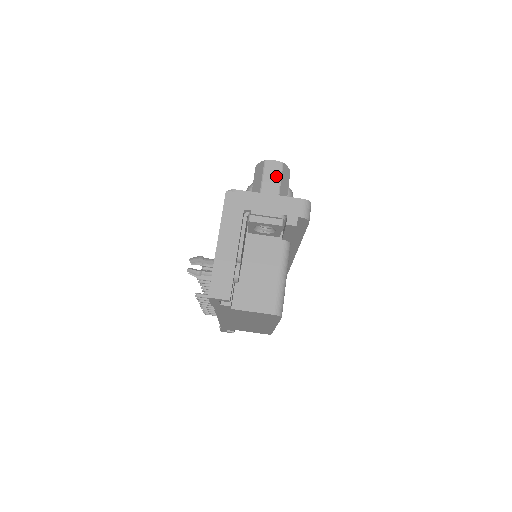
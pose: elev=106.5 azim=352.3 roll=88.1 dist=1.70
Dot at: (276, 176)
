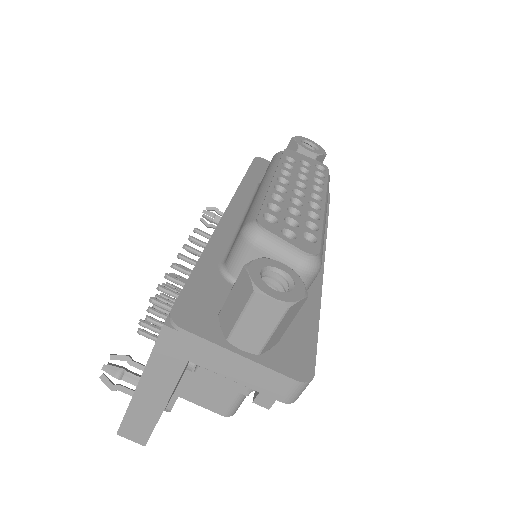
Dot at: (265, 325)
